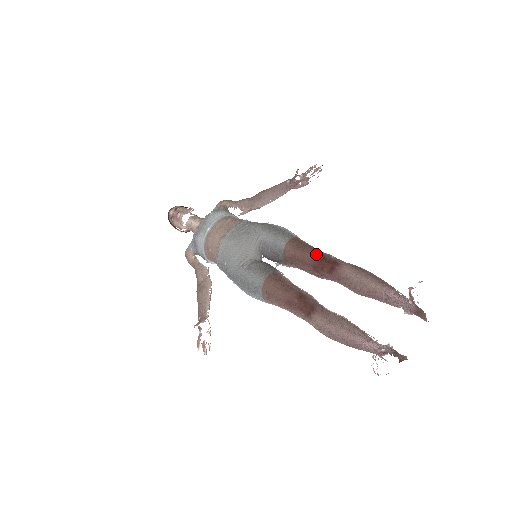
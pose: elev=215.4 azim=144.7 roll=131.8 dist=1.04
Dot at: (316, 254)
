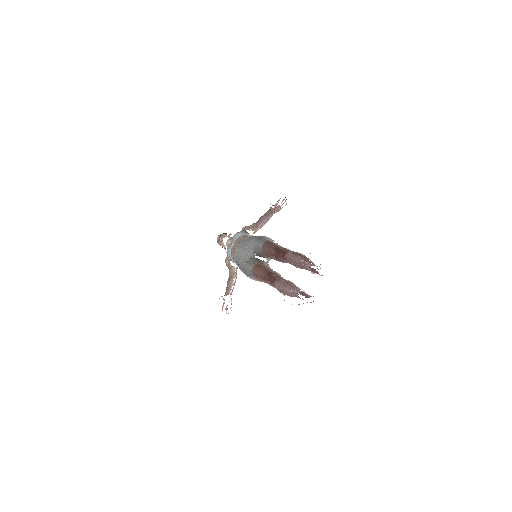
Dot at: (276, 249)
